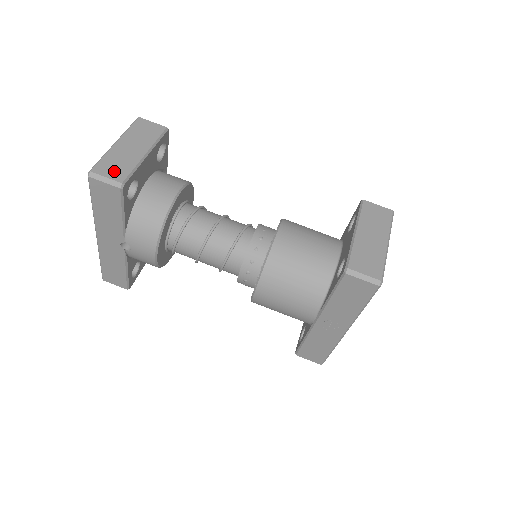
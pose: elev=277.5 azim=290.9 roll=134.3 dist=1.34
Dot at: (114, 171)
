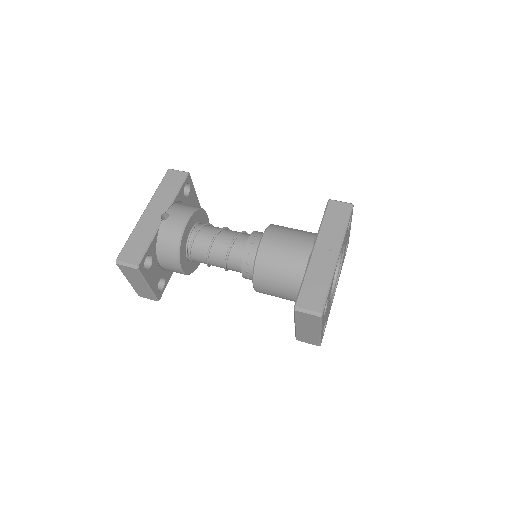
Dot at: occluded
